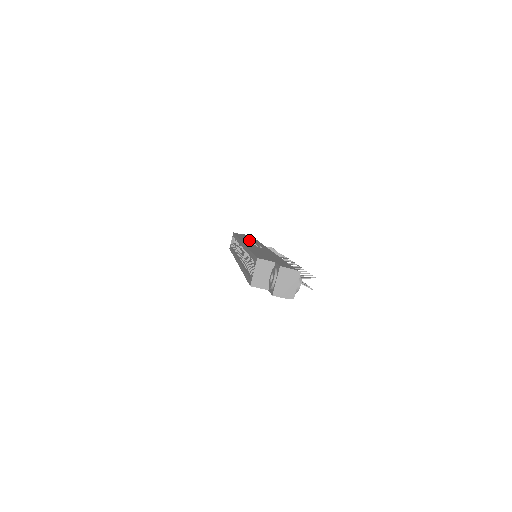
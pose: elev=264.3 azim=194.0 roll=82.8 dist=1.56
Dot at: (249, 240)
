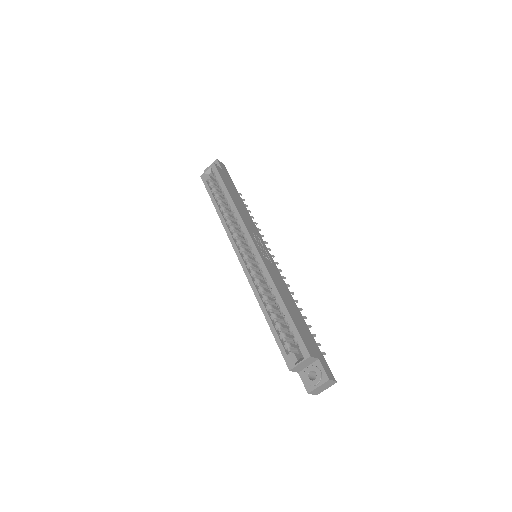
Dot at: (245, 215)
